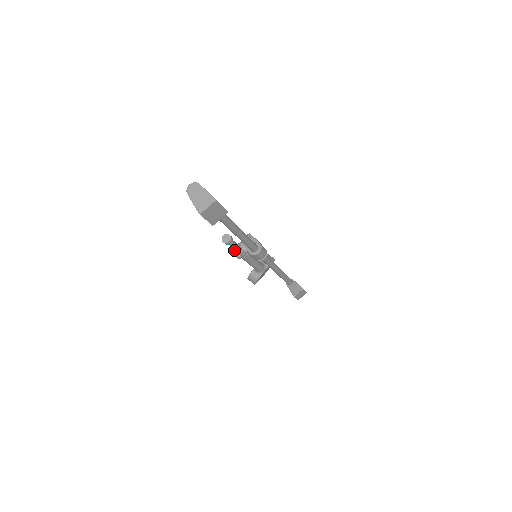
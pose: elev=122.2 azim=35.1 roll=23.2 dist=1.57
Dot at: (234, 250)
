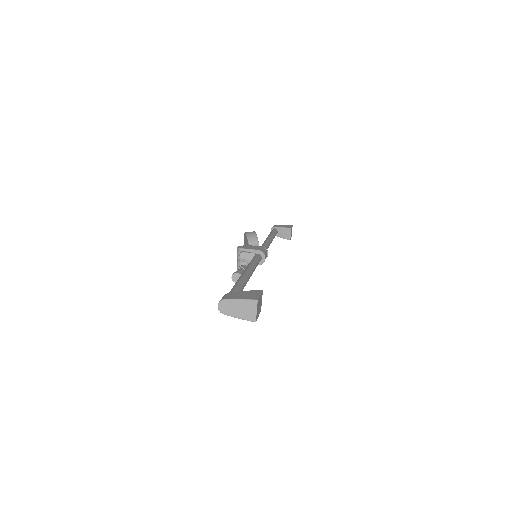
Dot at: occluded
